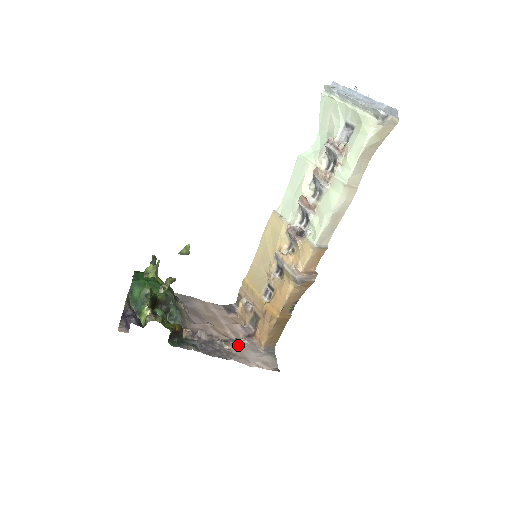
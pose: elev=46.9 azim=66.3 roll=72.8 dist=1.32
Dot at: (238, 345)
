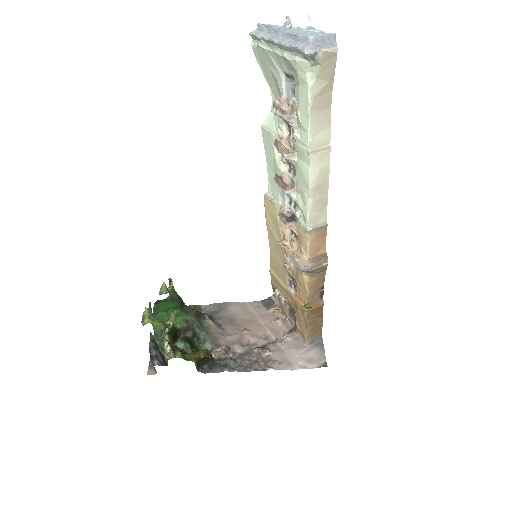
Dot at: (279, 347)
